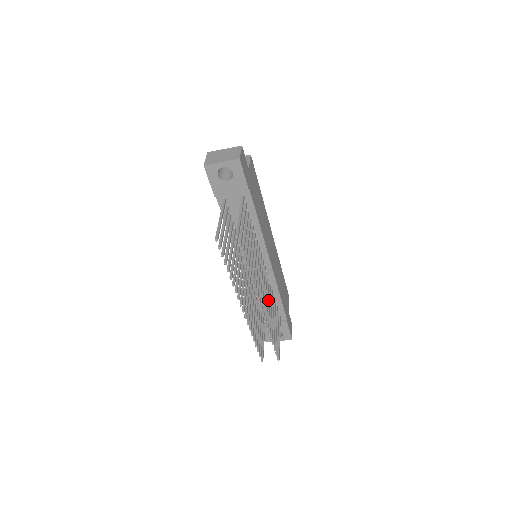
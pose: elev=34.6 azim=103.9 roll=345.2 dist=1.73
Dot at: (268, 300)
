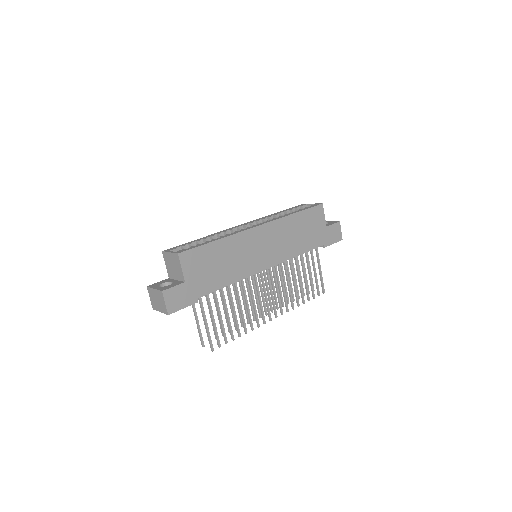
Dot at: (286, 280)
